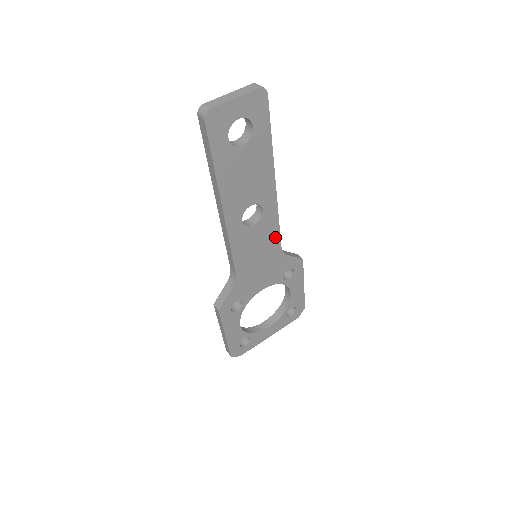
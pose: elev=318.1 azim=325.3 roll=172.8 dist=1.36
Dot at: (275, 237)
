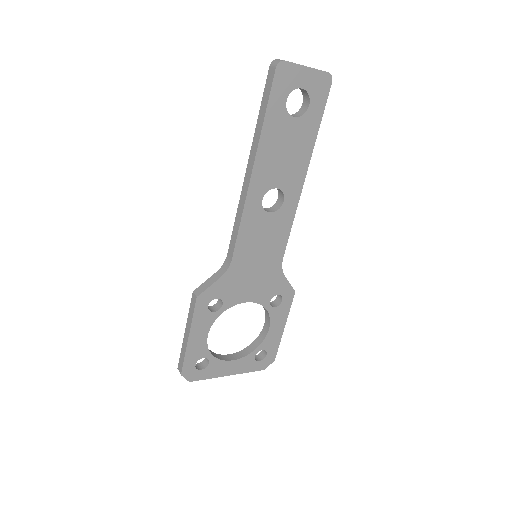
Dot at: (282, 243)
